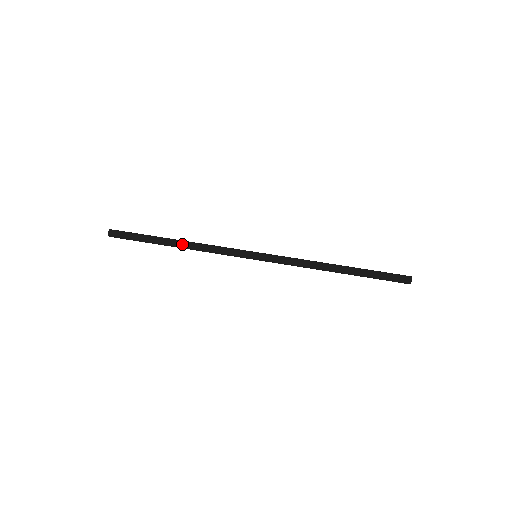
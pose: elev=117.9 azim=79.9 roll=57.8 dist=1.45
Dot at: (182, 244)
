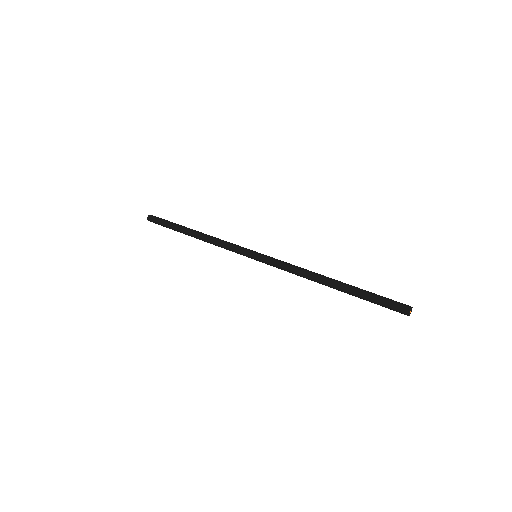
Dot at: (198, 233)
